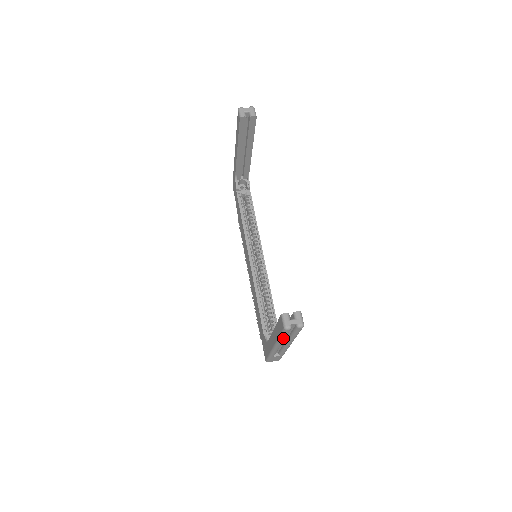
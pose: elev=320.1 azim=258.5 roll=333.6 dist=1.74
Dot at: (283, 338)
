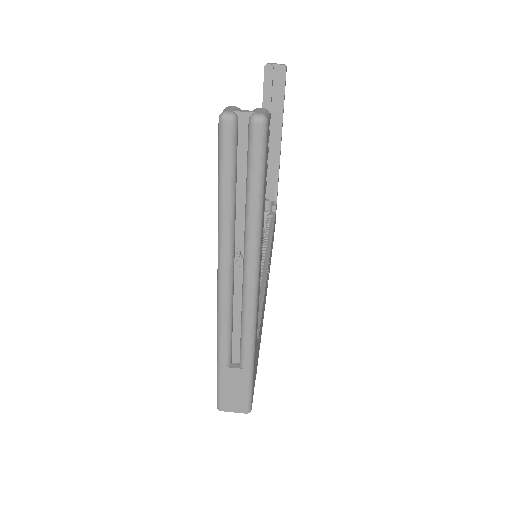
Dot at: (226, 199)
